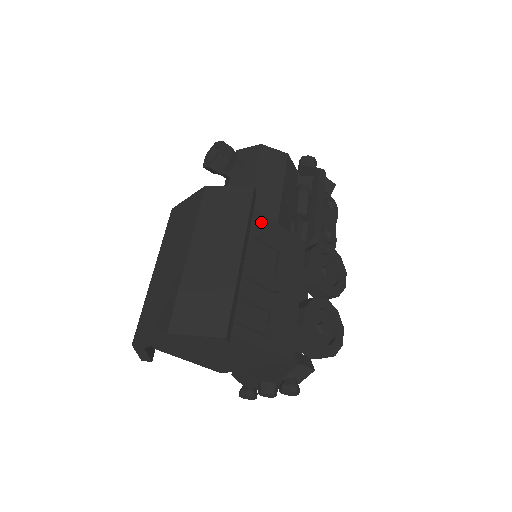
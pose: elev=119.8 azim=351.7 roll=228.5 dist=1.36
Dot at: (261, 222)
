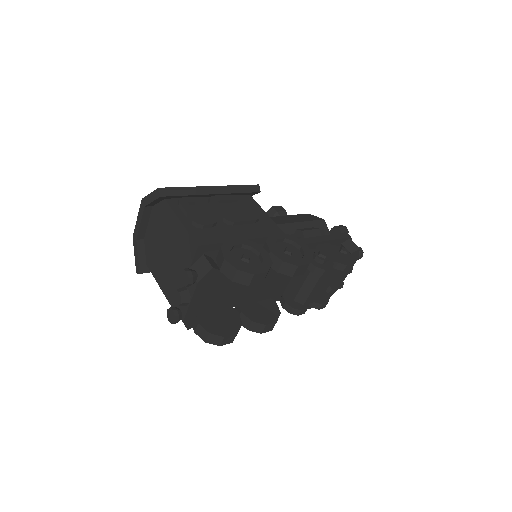
Dot at: (254, 206)
